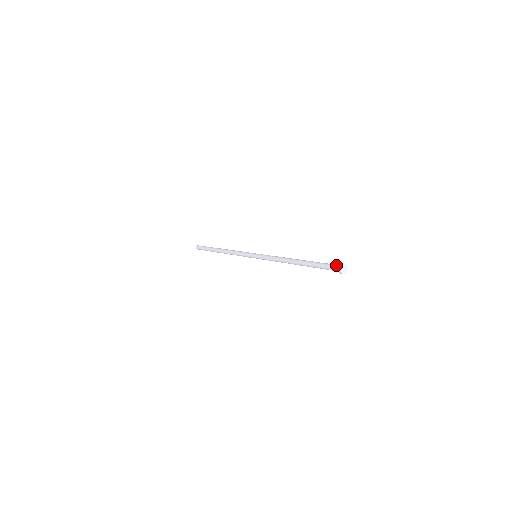
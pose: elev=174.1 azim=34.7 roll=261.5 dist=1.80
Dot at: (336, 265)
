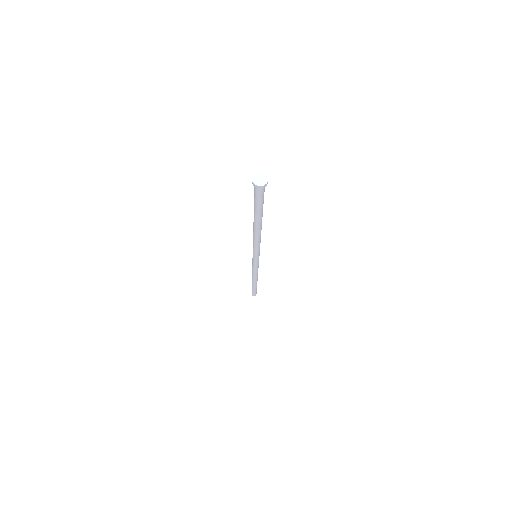
Dot at: occluded
